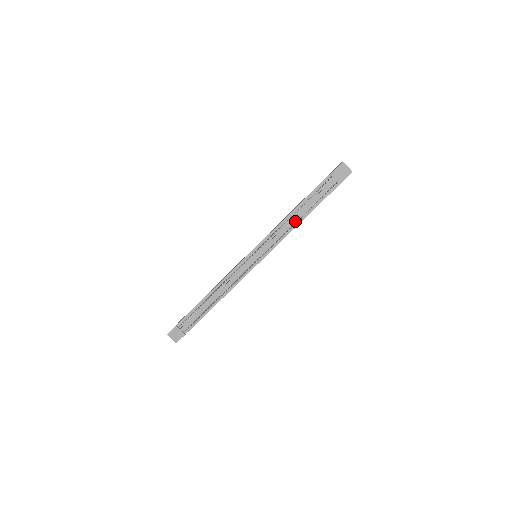
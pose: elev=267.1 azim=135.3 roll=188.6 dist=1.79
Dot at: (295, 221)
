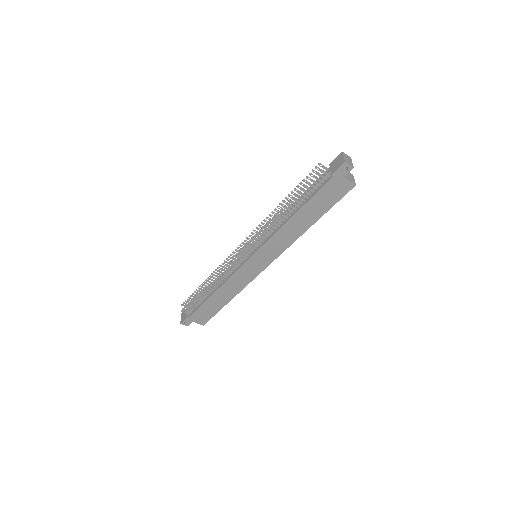
Dot at: (286, 218)
